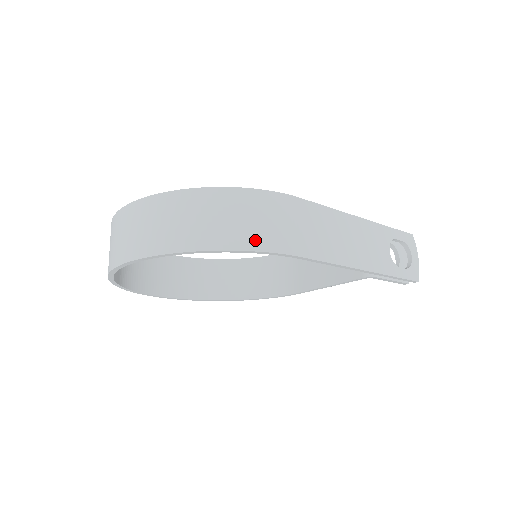
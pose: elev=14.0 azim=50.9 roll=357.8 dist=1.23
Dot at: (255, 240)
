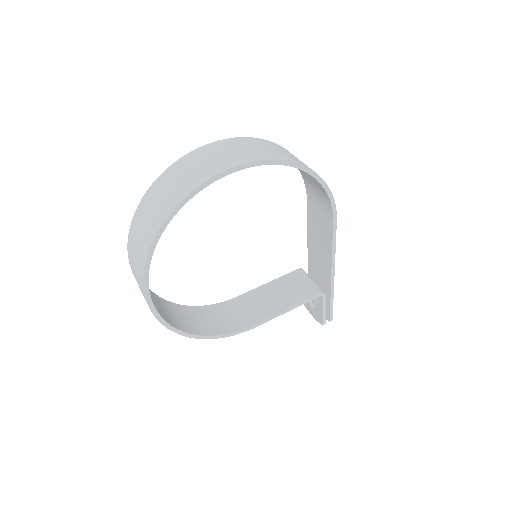
Dot at: occluded
